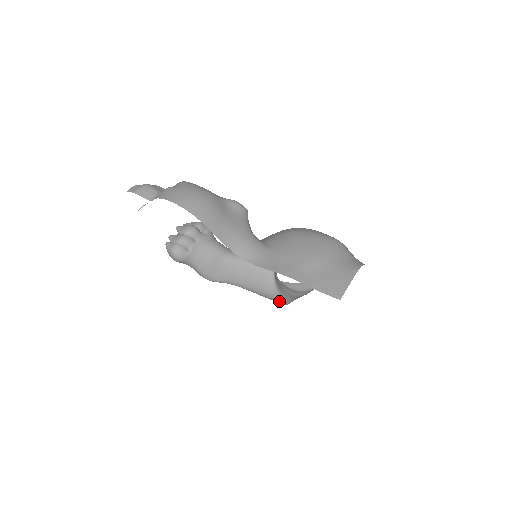
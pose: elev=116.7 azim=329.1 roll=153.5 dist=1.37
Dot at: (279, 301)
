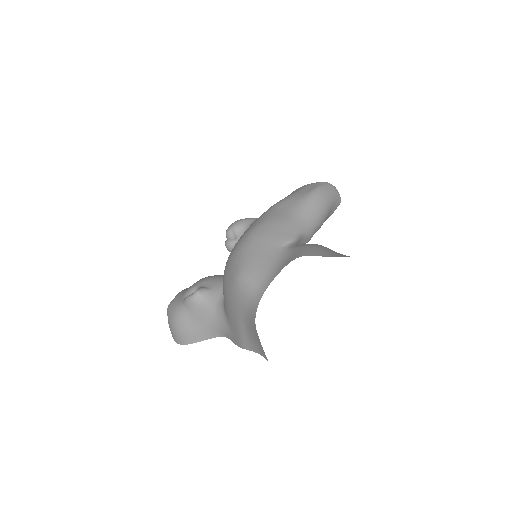
Dot at: occluded
